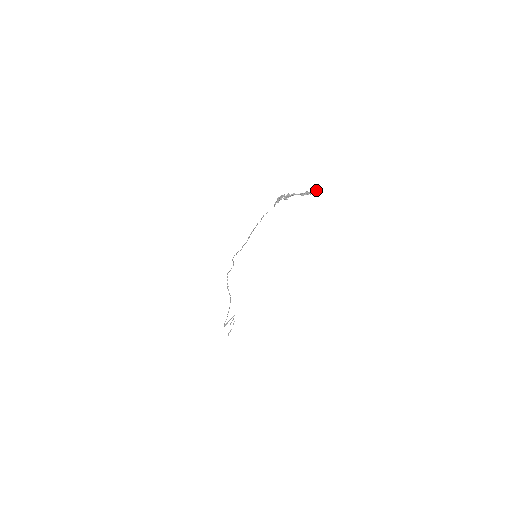
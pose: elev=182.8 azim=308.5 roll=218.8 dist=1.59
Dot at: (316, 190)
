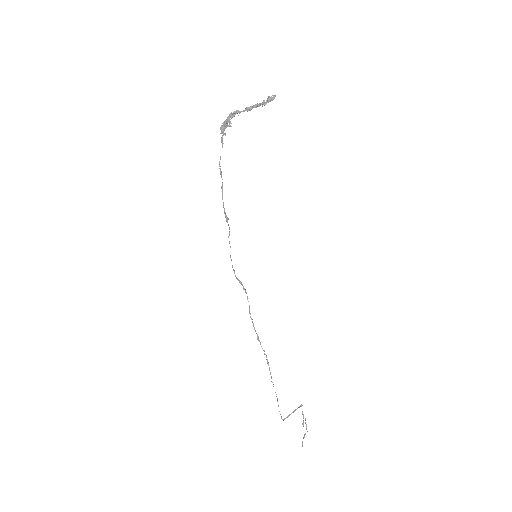
Dot at: (268, 97)
